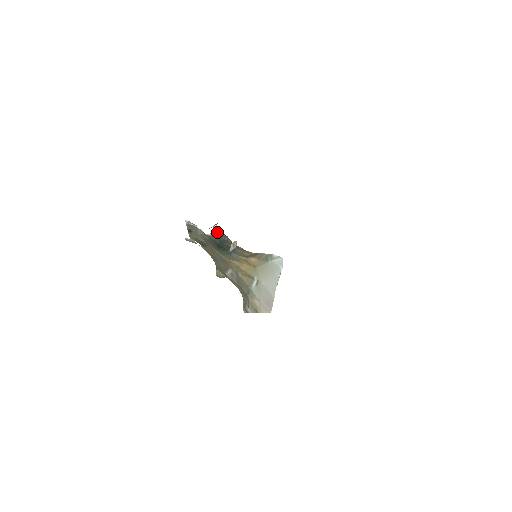
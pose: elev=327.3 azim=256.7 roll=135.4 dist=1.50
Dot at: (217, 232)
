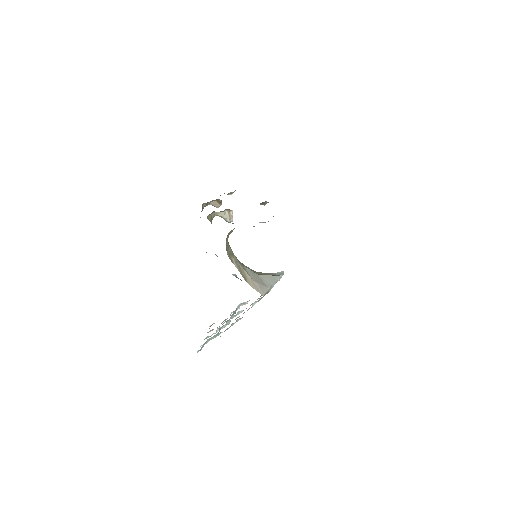
Dot at: occluded
